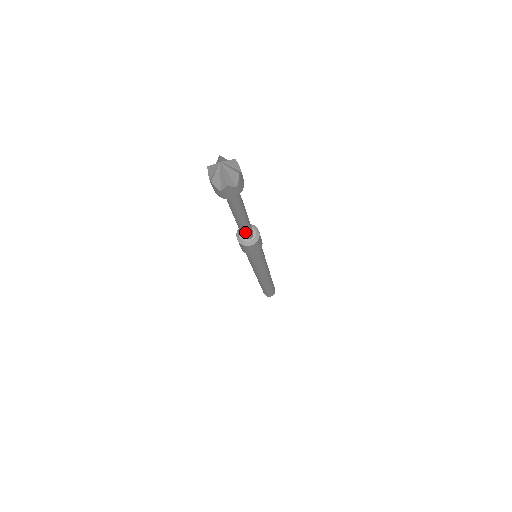
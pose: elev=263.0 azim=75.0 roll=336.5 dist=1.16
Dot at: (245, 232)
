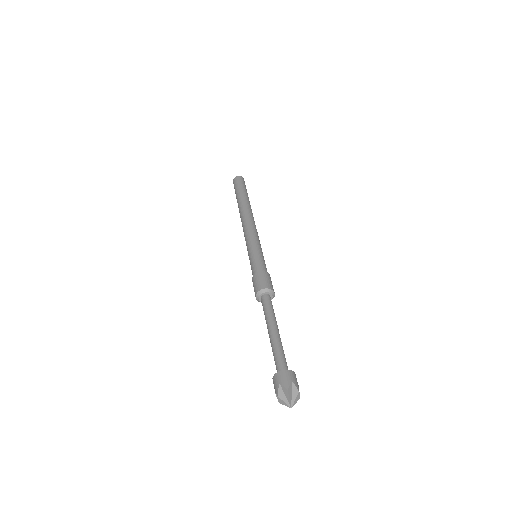
Dot at: occluded
